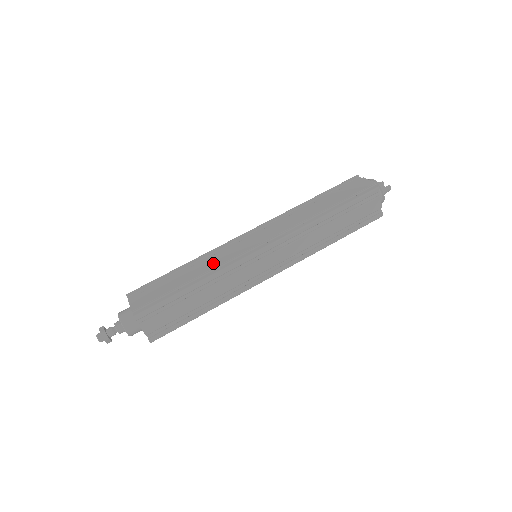
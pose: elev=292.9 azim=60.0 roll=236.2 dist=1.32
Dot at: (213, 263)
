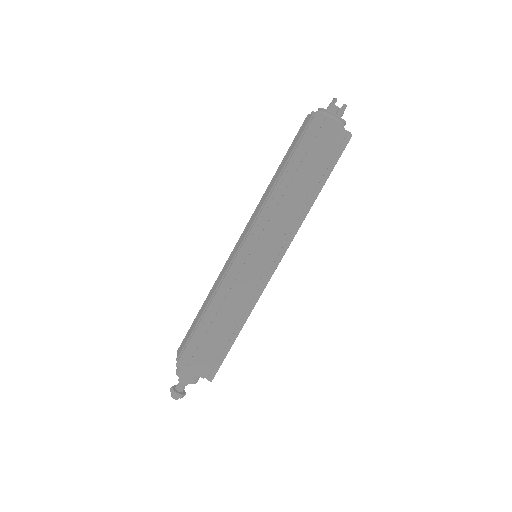
Dot at: (239, 301)
